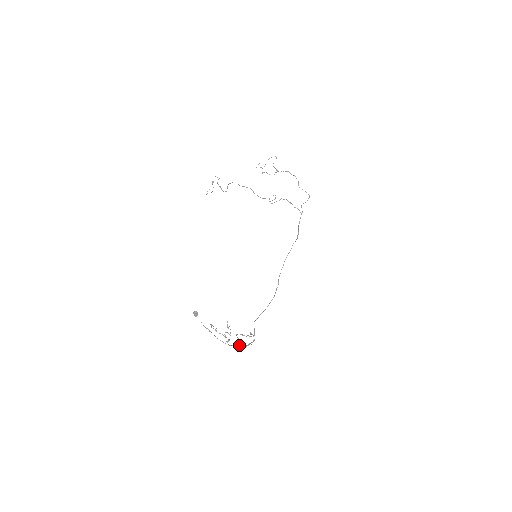
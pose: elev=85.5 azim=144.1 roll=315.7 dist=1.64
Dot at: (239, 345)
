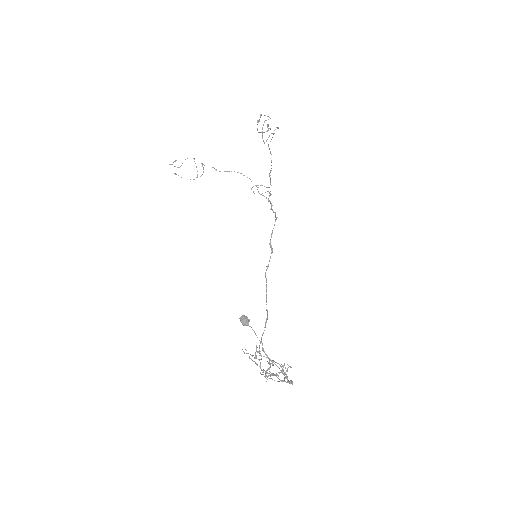
Dot at: (287, 381)
